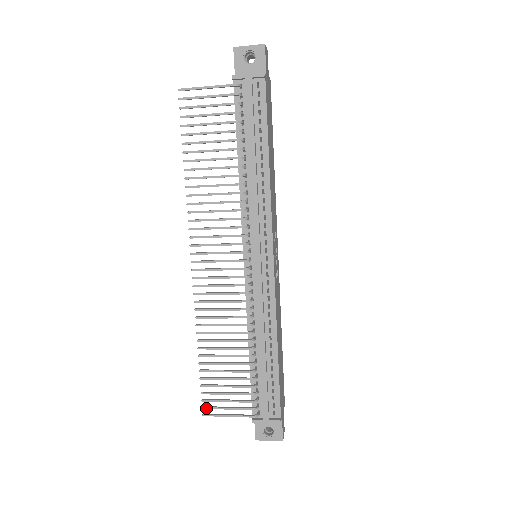
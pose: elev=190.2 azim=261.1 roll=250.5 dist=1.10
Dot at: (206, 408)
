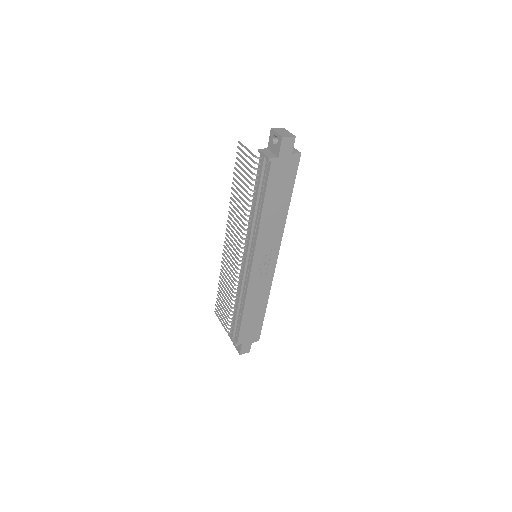
Dot at: (216, 310)
